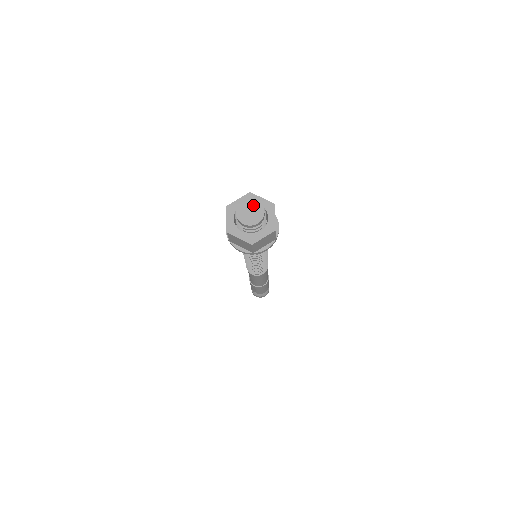
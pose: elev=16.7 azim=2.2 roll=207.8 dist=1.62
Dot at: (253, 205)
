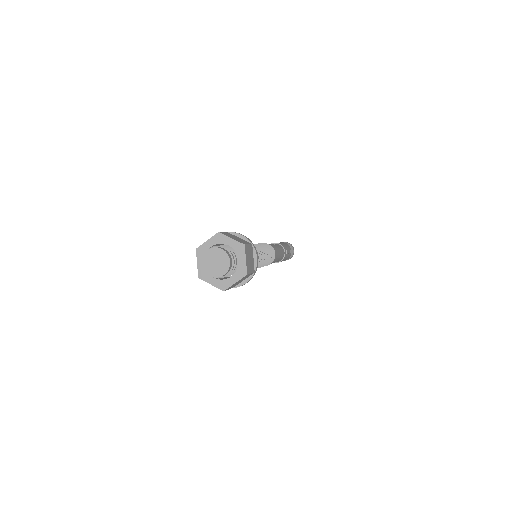
Dot at: (218, 254)
